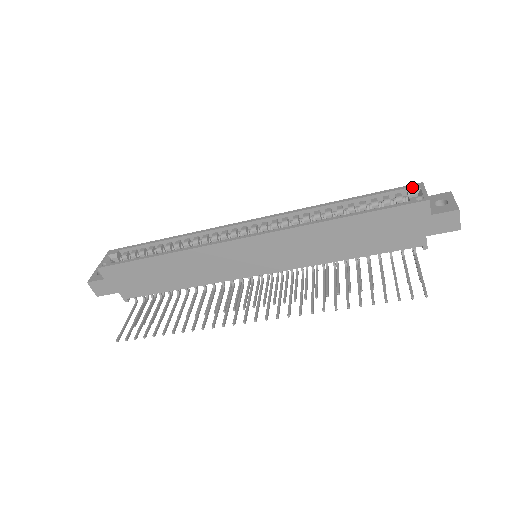
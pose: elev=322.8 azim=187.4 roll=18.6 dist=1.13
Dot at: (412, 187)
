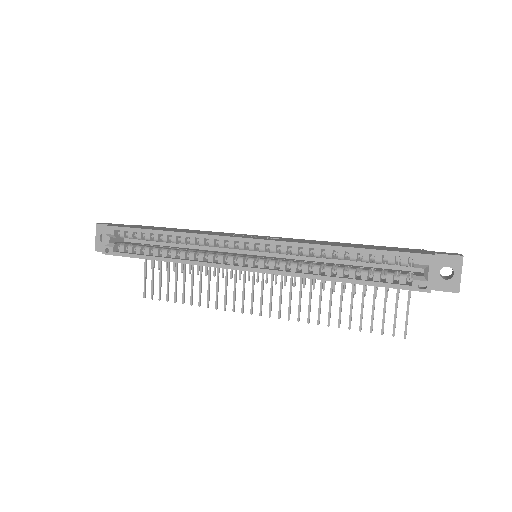
Dot at: (421, 260)
